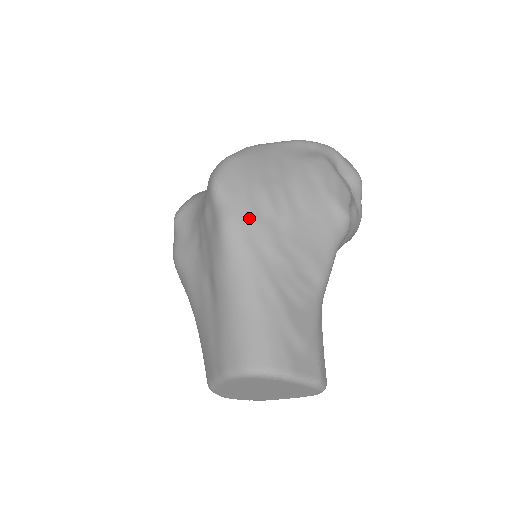
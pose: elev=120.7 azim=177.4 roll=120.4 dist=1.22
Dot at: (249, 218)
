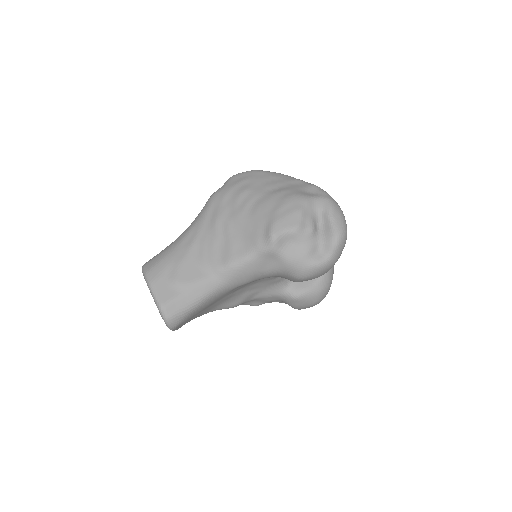
Dot at: (221, 198)
